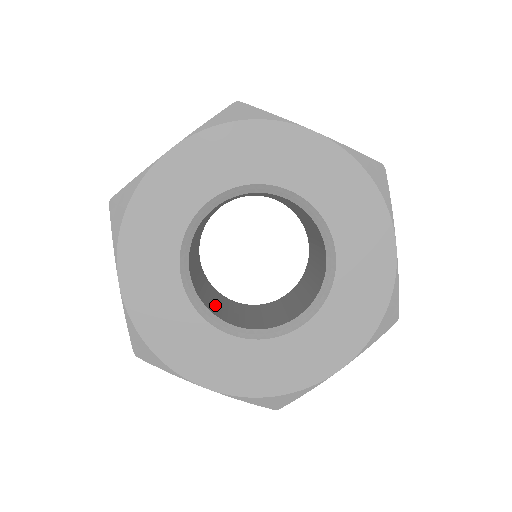
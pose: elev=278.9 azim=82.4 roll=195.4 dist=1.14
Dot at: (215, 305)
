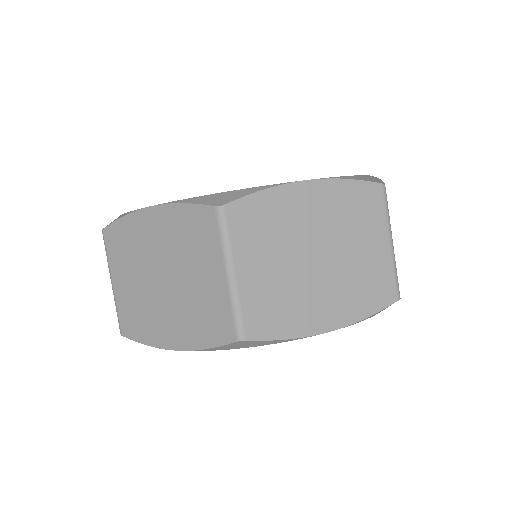
Dot at: occluded
